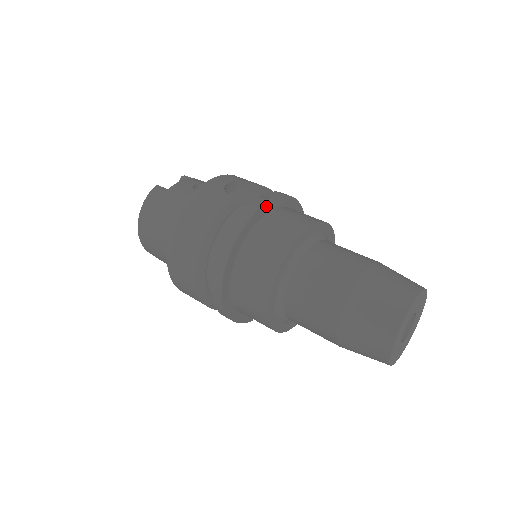
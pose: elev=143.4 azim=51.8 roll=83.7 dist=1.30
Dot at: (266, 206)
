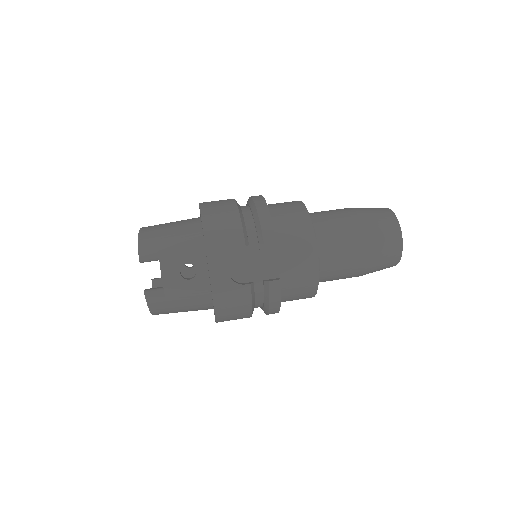
Dot at: (270, 260)
